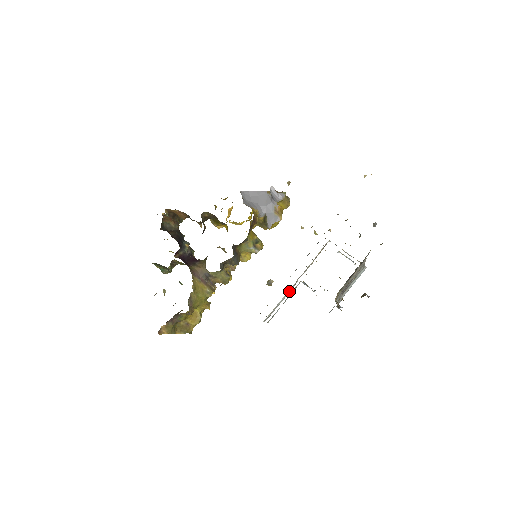
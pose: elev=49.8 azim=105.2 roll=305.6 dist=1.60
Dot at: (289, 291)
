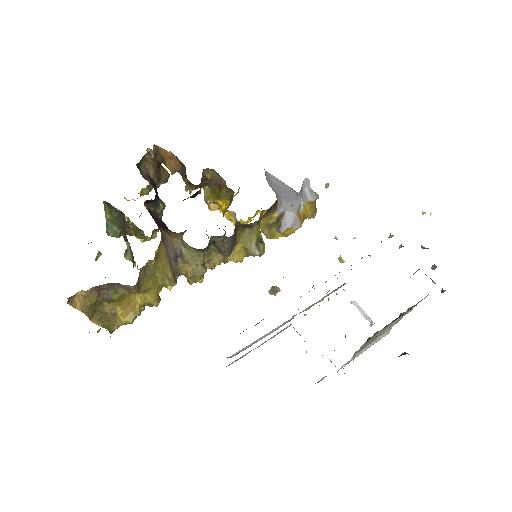
Dot at: (279, 327)
